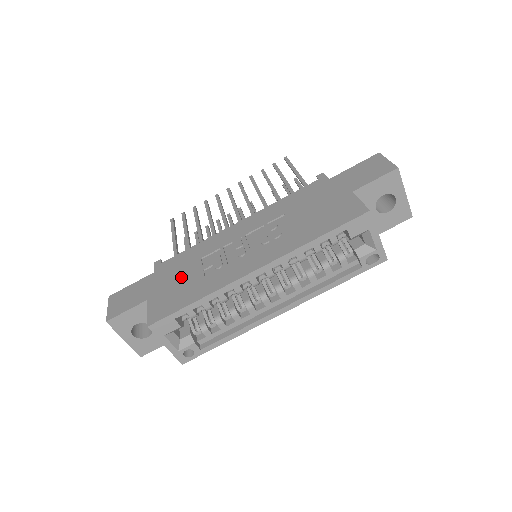
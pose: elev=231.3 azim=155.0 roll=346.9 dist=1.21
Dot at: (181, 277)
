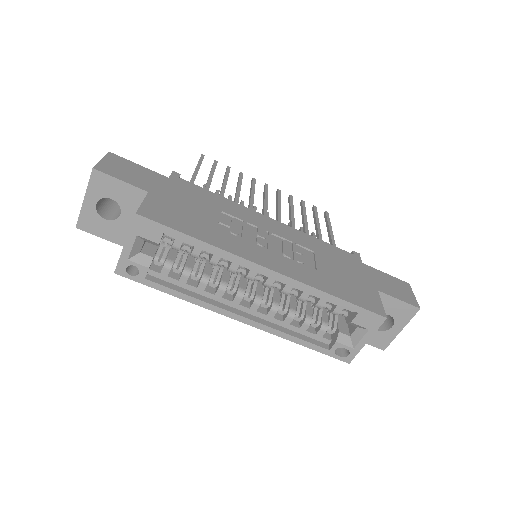
Dot at: (194, 207)
